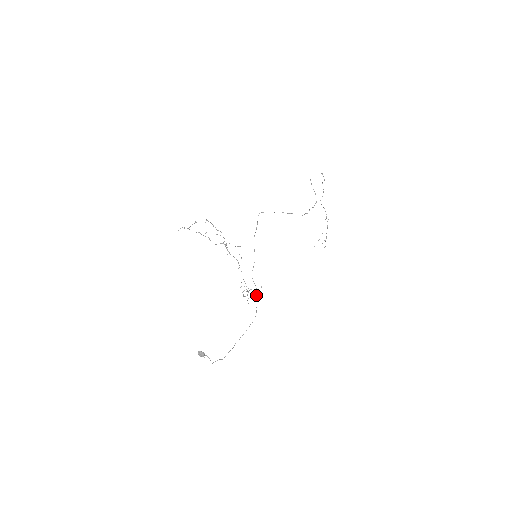
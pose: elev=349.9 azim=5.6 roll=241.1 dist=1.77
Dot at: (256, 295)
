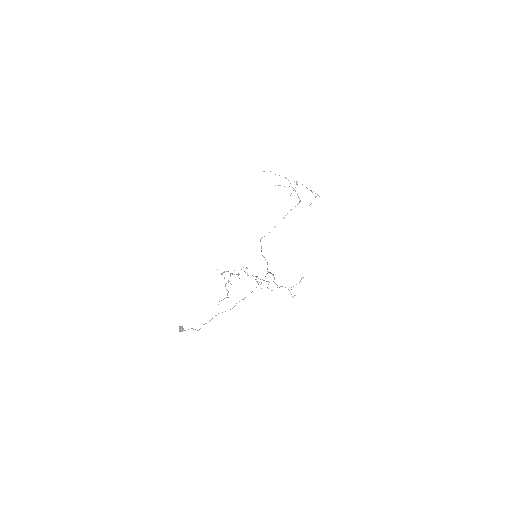
Dot at: occluded
